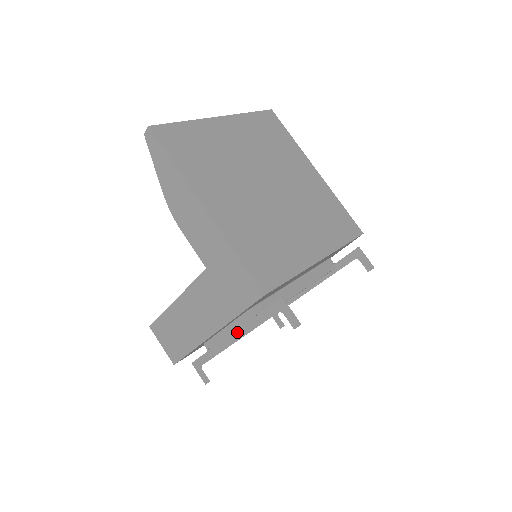
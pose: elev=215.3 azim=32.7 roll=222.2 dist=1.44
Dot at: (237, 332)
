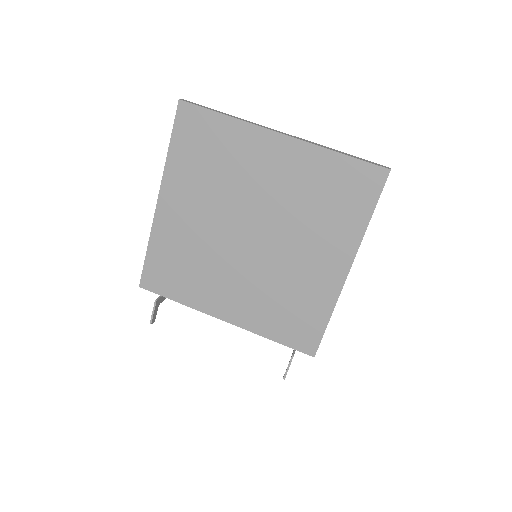
Dot at: occluded
